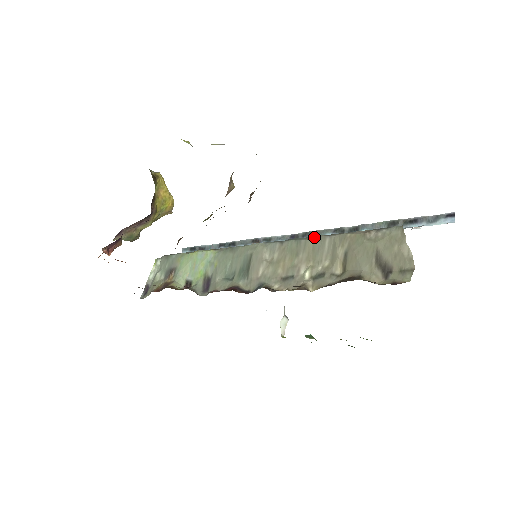
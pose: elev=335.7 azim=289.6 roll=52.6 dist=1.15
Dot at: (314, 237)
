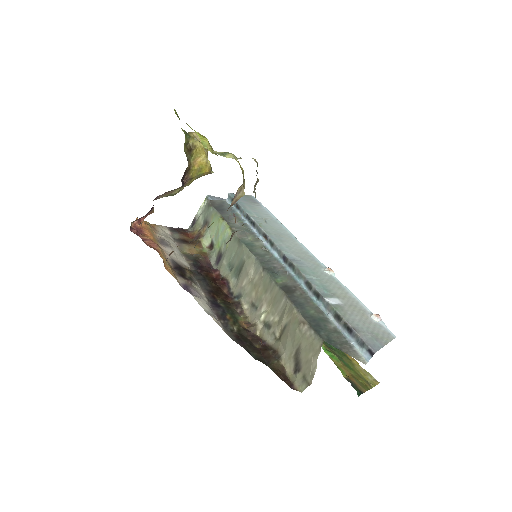
Dot at: (279, 288)
